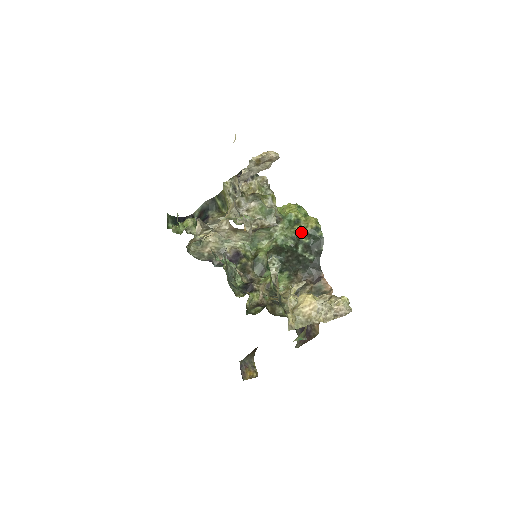
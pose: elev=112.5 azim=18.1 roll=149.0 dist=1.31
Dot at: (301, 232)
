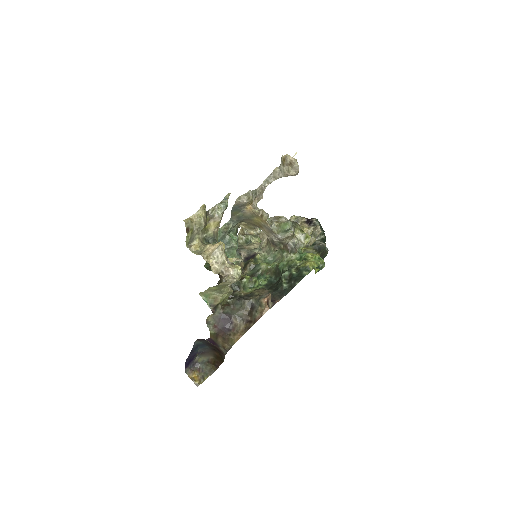
Dot at: (298, 266)
